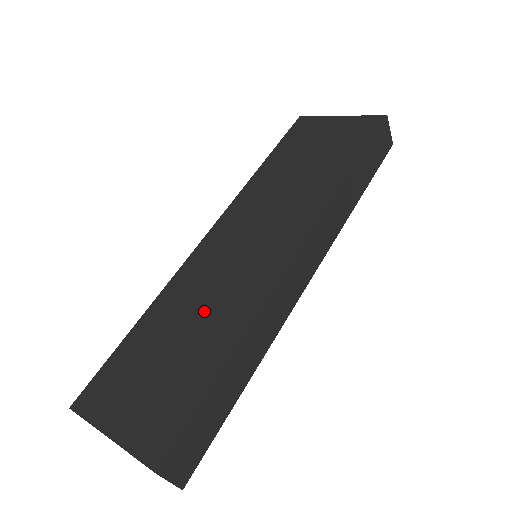
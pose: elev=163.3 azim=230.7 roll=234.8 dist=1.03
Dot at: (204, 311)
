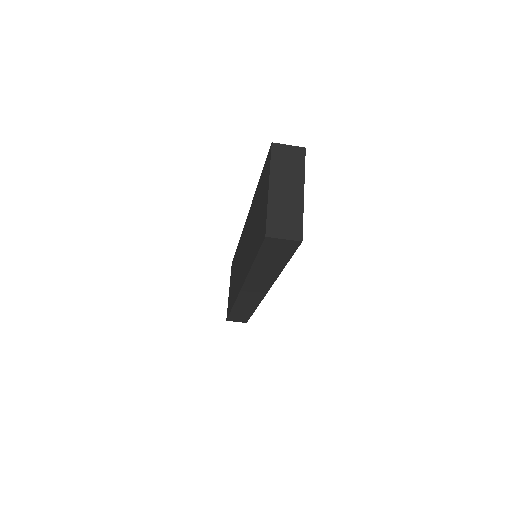
Dot at: (236, 274)
